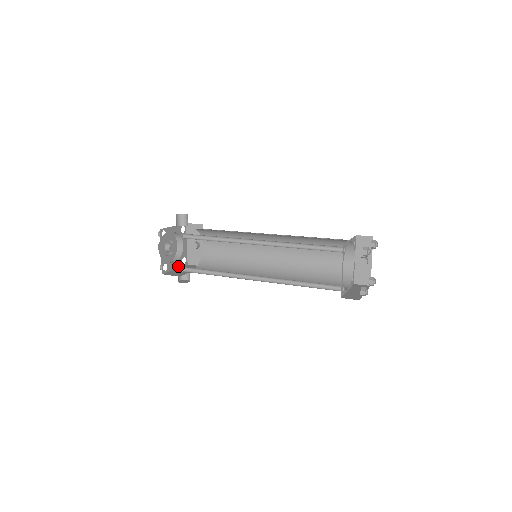
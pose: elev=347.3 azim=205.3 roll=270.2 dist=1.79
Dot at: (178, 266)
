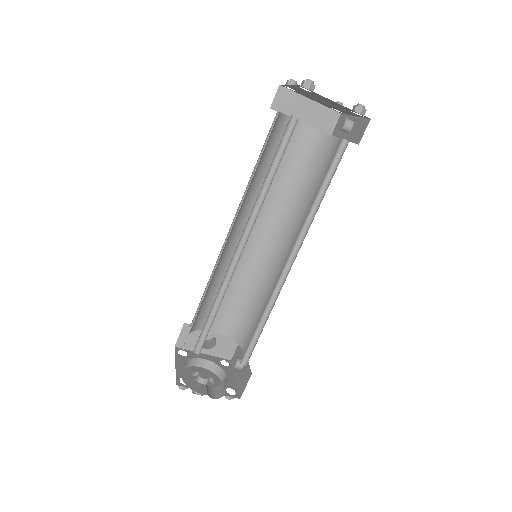
Dot at: occluded
